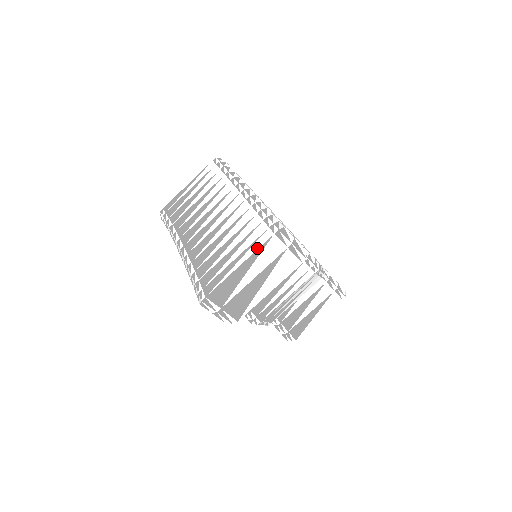
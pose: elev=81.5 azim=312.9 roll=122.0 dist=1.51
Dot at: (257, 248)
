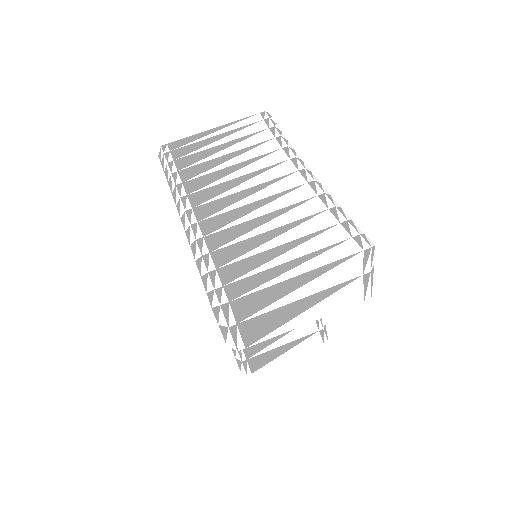
Dot at: (332, 260)
